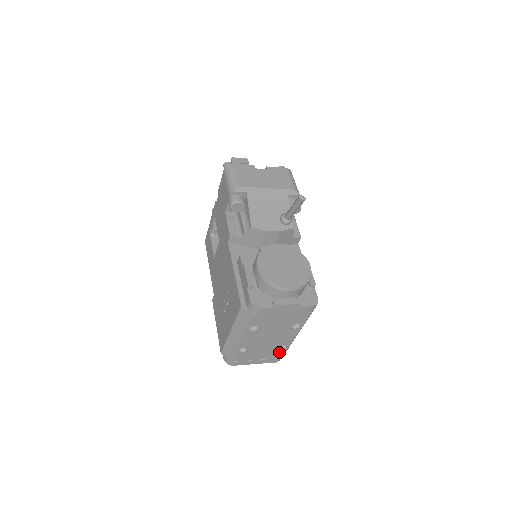
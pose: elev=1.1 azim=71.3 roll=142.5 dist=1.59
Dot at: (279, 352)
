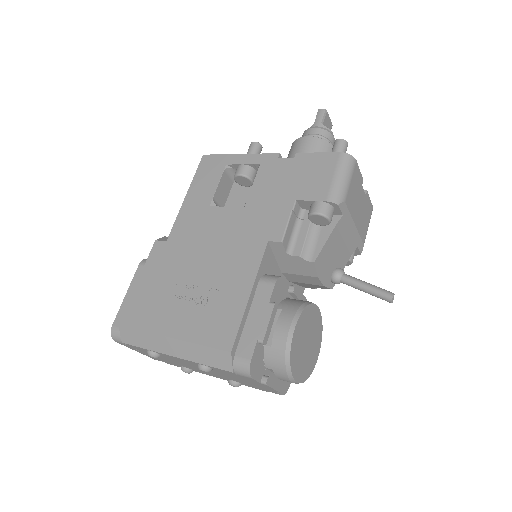
Dot at: occluded
